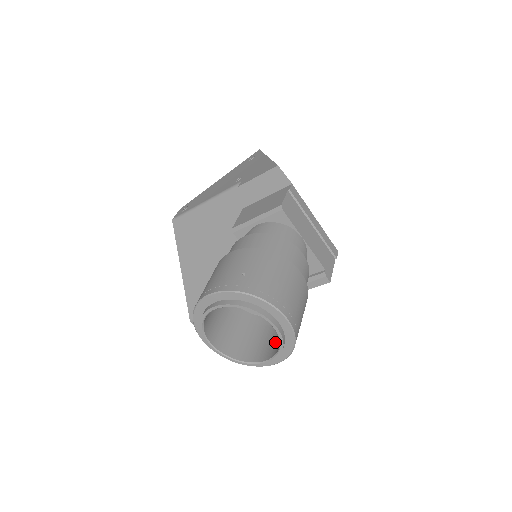
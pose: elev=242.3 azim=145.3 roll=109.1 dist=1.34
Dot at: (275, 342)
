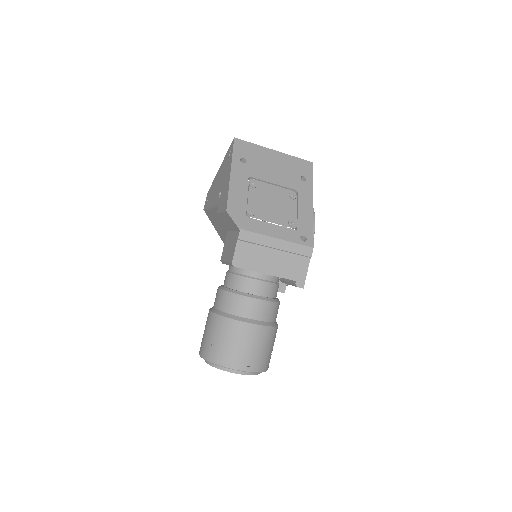
Dot at: occluded
